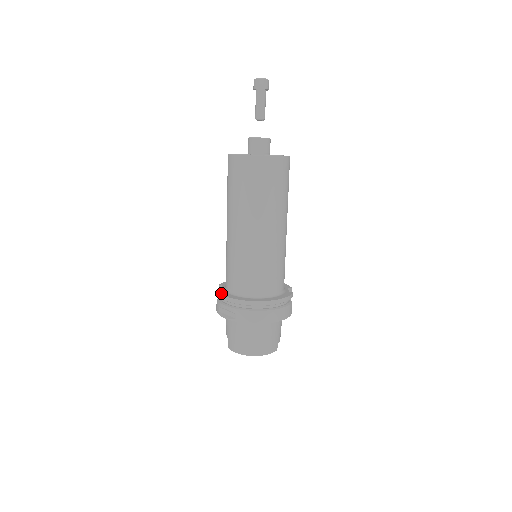
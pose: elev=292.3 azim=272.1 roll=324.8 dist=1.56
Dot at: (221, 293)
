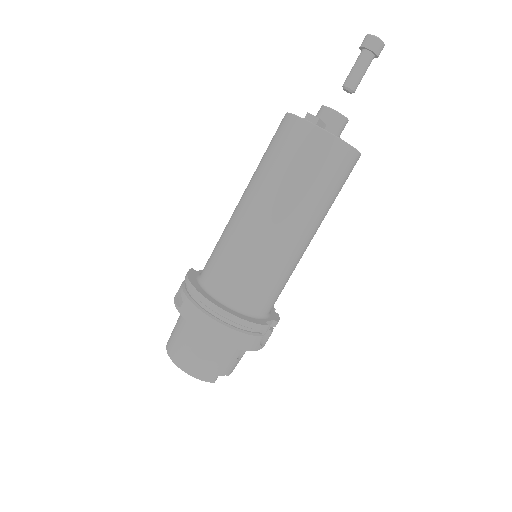
Dot at: (189, 272)
